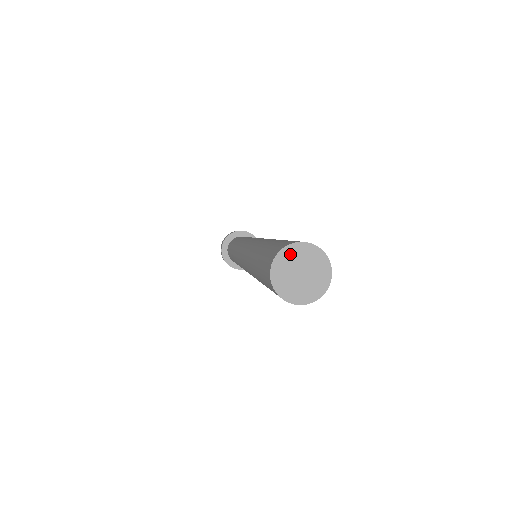
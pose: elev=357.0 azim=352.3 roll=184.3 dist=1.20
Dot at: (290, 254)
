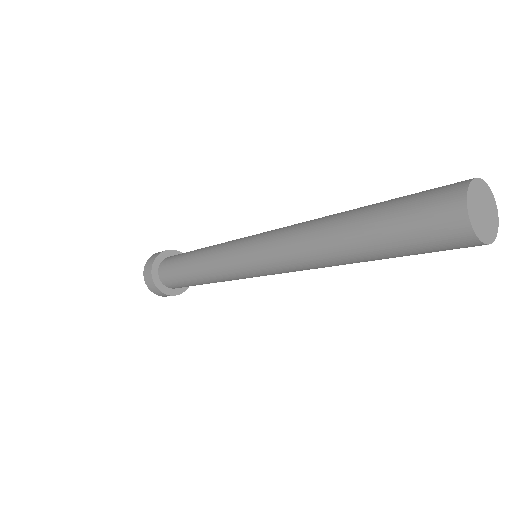
Dot at: (474, 192)
